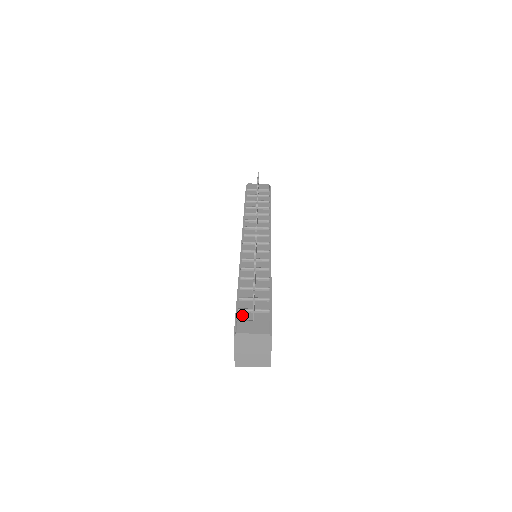
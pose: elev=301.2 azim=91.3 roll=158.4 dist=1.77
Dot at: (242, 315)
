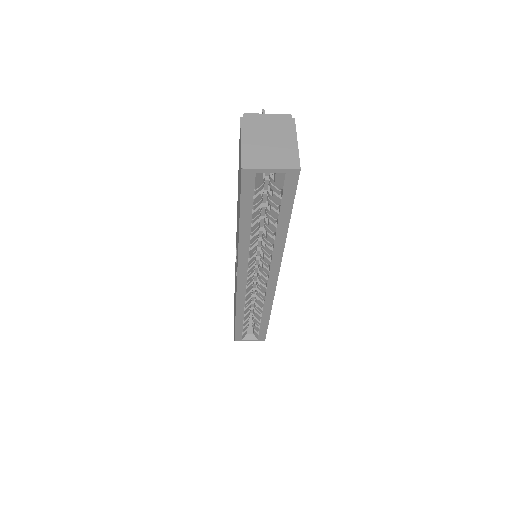
Dot at: occluded
